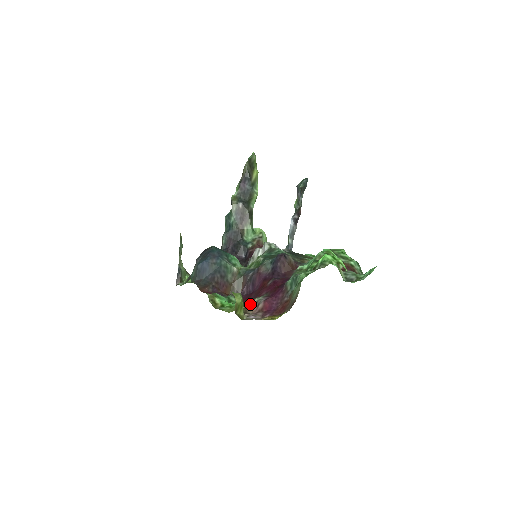
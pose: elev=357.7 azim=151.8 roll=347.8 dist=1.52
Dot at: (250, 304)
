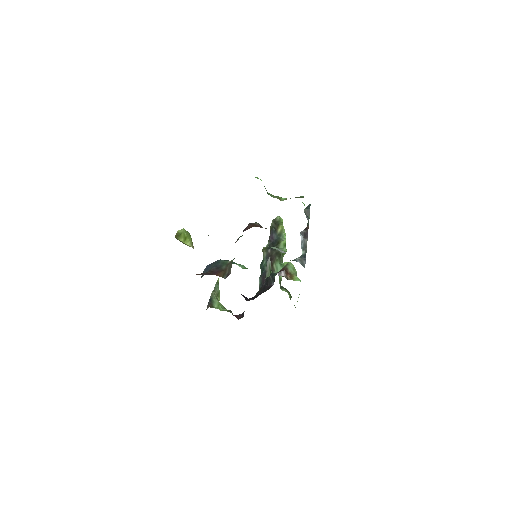
Dot at: occluded
